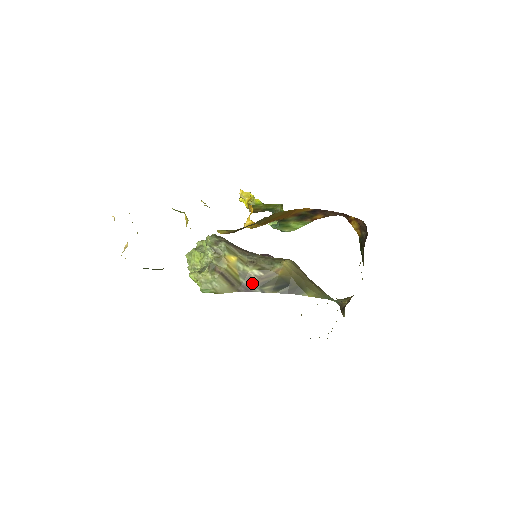
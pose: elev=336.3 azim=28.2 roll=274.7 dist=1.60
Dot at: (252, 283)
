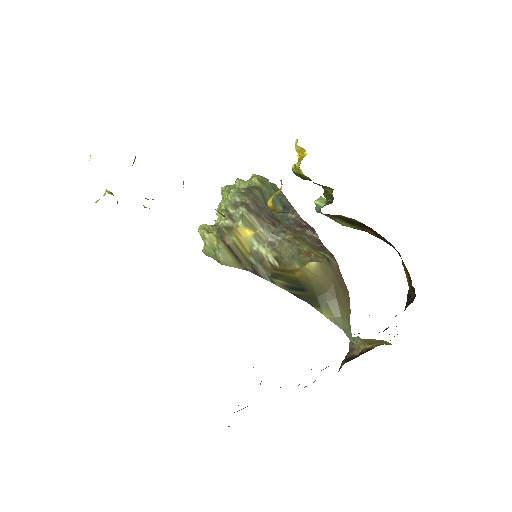
Dot at: (263, 268)
